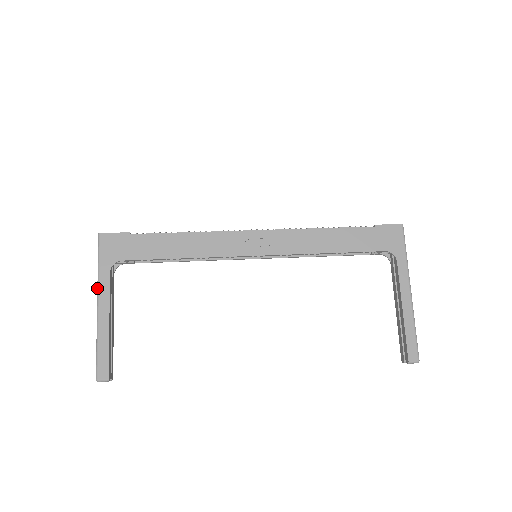
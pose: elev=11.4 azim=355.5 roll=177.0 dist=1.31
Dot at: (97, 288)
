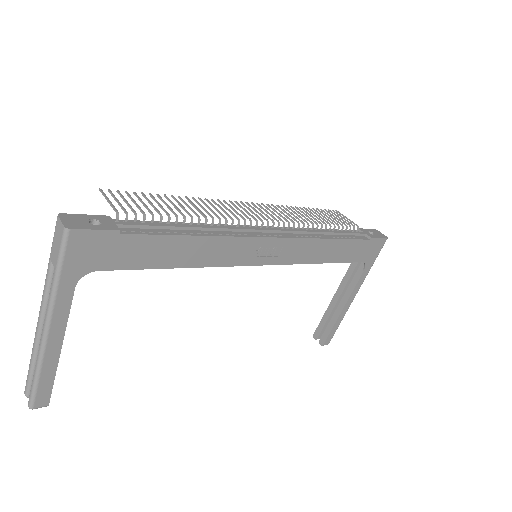
Dot at: (49, 307)
